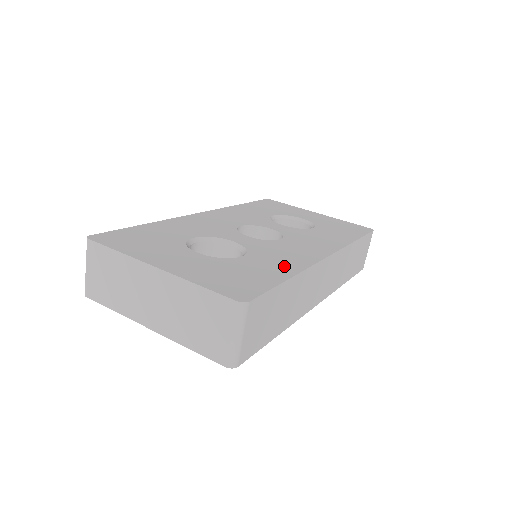
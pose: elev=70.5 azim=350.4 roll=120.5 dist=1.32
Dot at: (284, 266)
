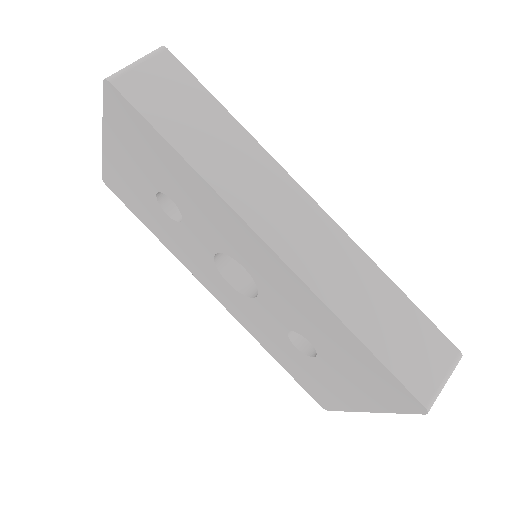
Dot at: occluded
